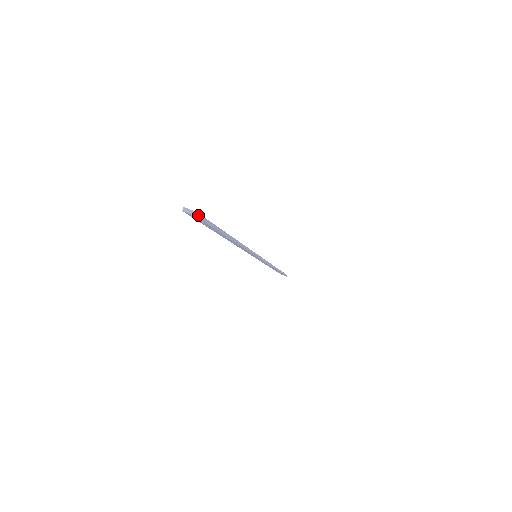
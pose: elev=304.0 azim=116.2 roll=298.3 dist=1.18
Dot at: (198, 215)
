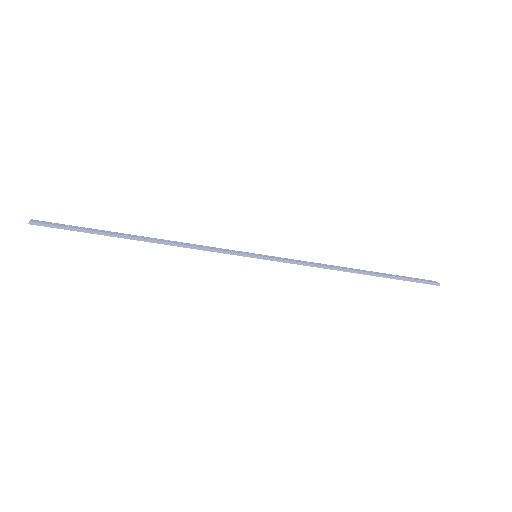
Dot at: (35, 223)
